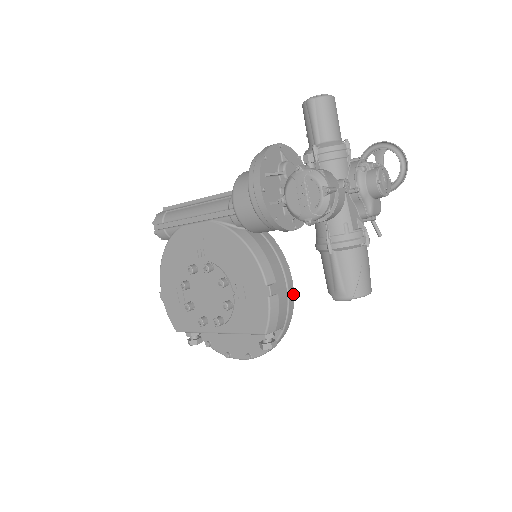
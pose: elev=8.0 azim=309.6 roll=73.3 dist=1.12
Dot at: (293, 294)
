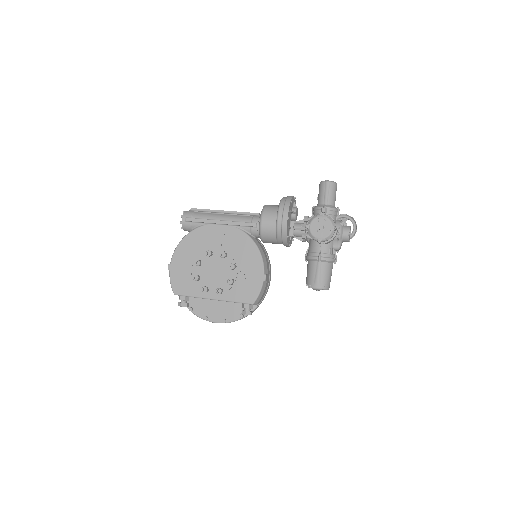
Dot at: (269, 285)
